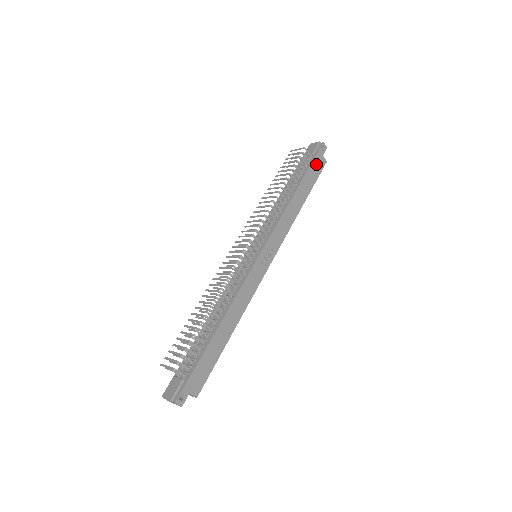
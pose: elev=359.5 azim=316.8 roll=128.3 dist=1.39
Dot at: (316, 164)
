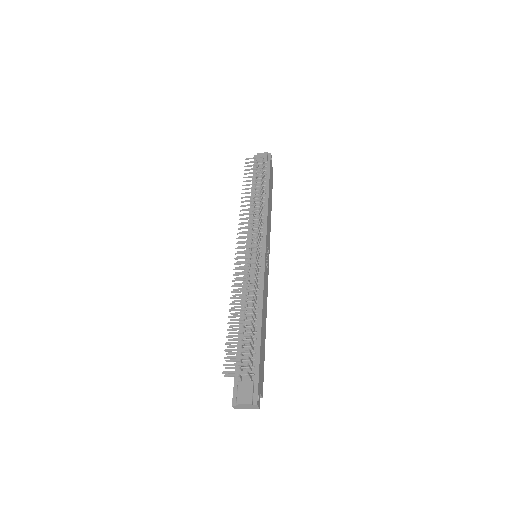
Dot at: (271, 172)
